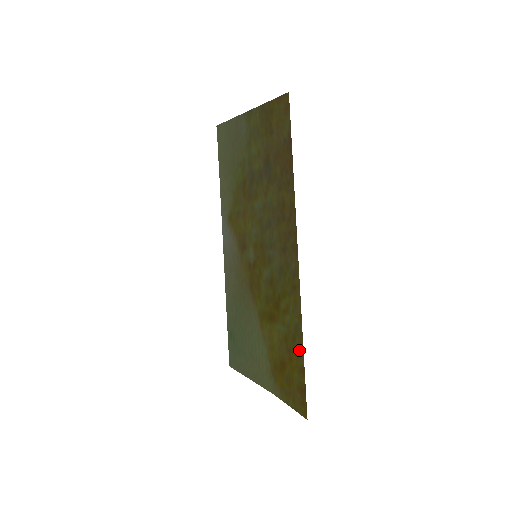
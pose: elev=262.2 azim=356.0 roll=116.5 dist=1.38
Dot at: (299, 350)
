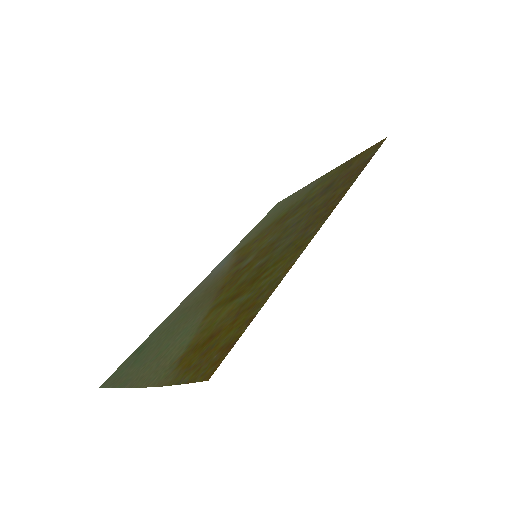
Dot at: (262, 300)
